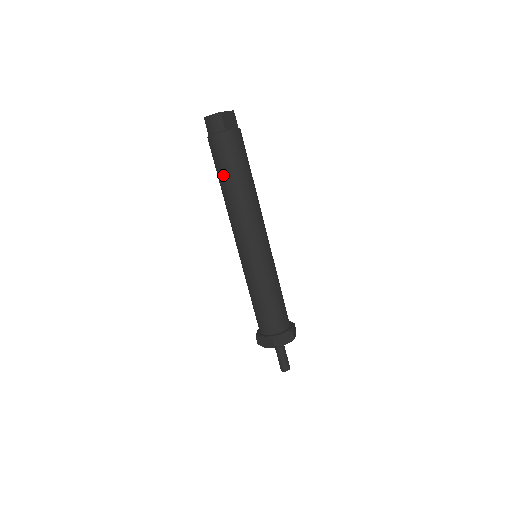
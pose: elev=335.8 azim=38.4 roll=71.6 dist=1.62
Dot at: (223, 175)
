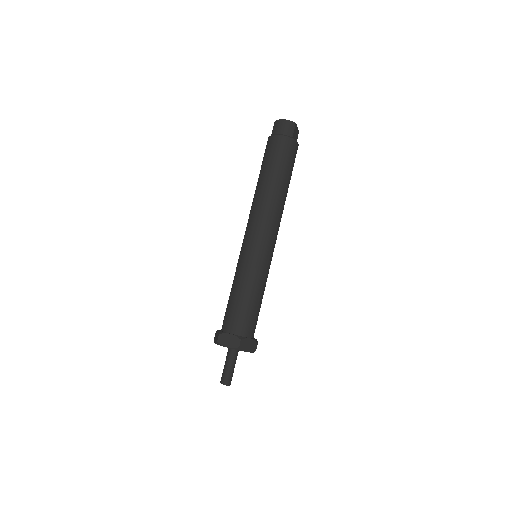
Dot at: (272, 169)
